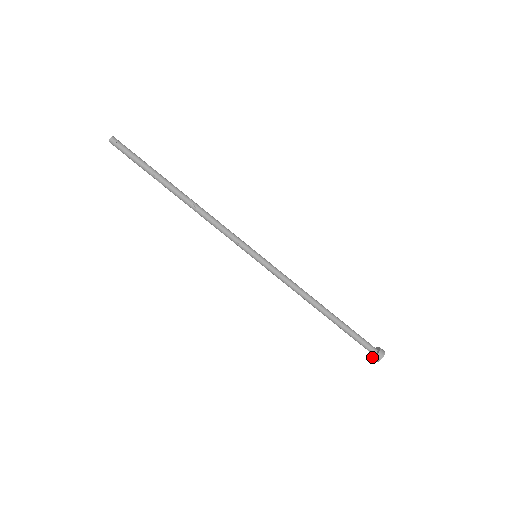
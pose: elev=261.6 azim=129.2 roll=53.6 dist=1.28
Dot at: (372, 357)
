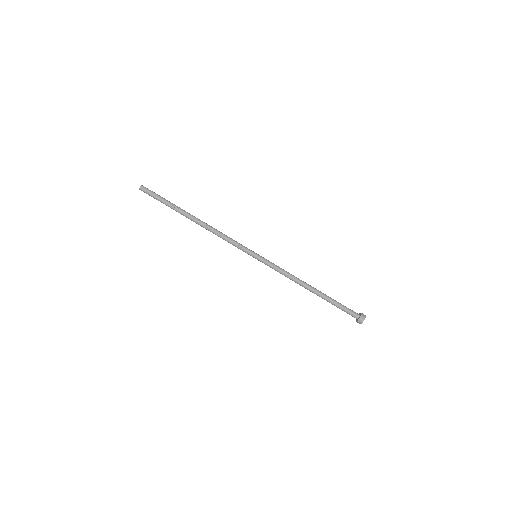
Dot at: (357, 321)
